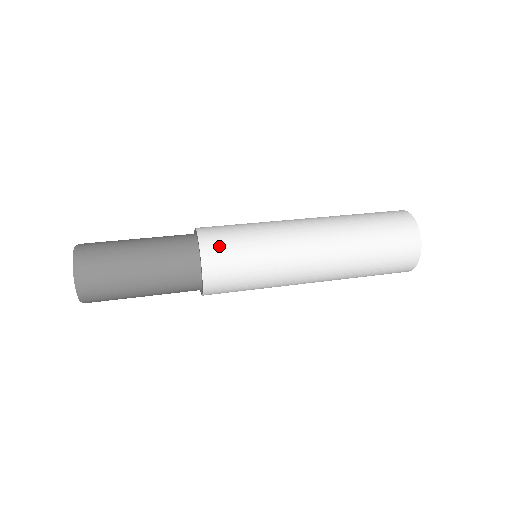
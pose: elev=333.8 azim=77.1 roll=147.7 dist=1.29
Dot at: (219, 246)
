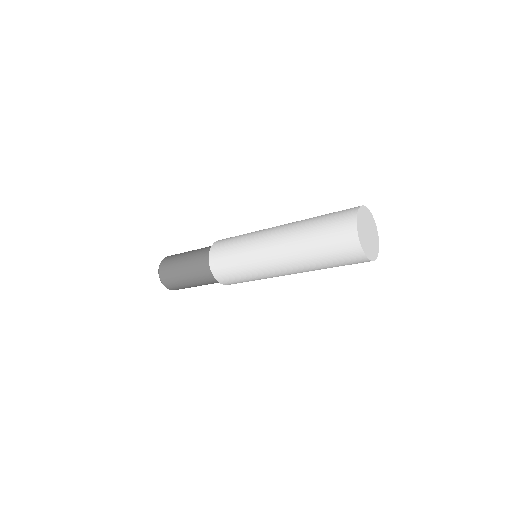
Dot at: (219, 249)
